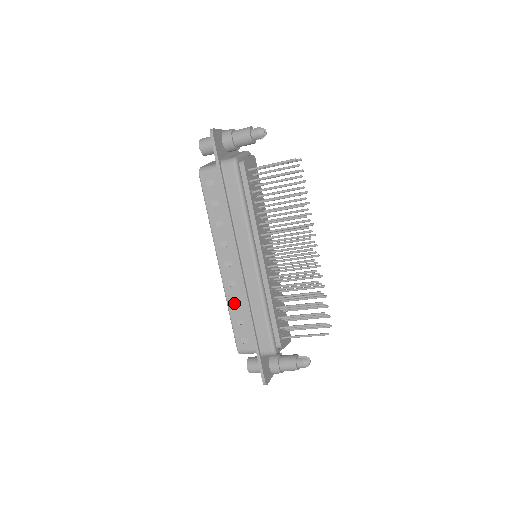
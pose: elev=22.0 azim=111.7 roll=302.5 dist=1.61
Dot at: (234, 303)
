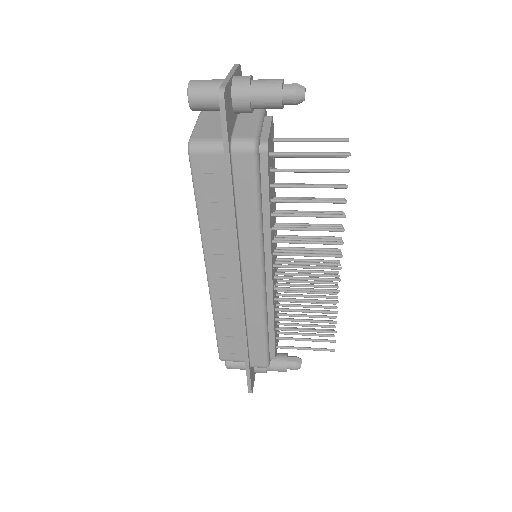
Dot at: (223, 315)
